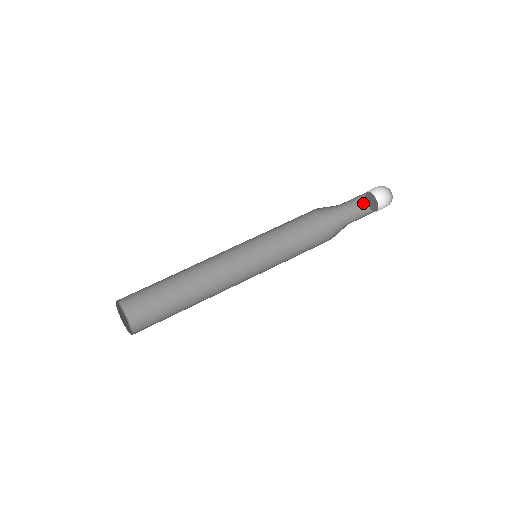
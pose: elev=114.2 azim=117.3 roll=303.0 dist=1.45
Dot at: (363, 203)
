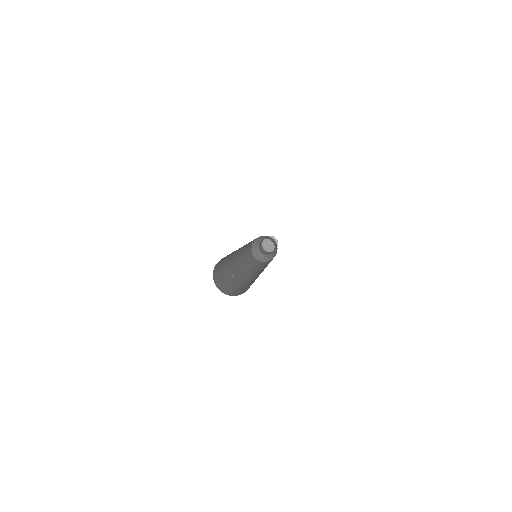
Dot at: occluded
